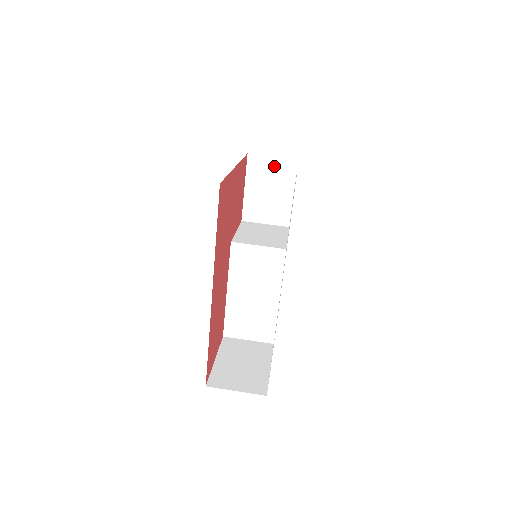
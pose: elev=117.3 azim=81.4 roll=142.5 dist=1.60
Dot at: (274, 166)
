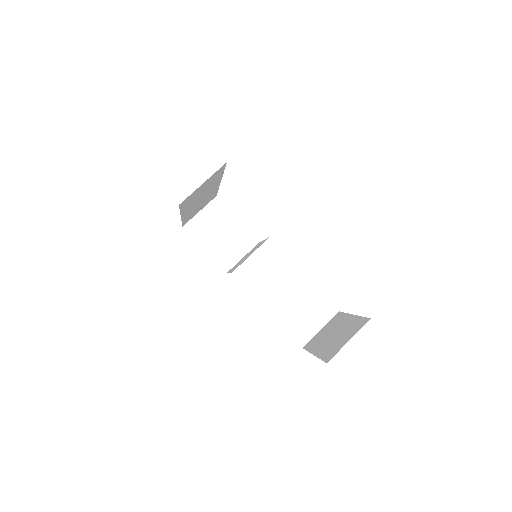
Dot at: (207, 216)
